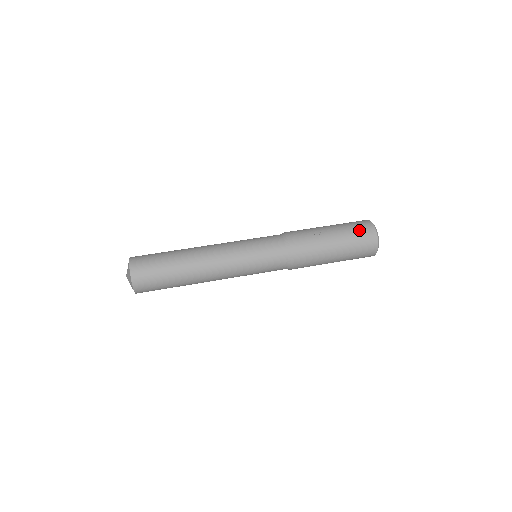
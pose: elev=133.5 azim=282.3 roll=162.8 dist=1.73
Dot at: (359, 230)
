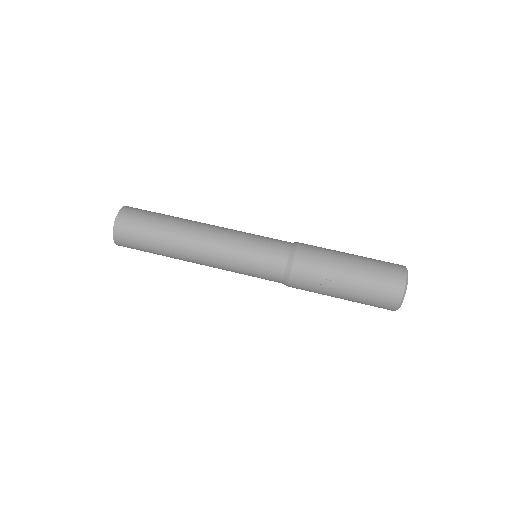
Dot at: (380, 295)
